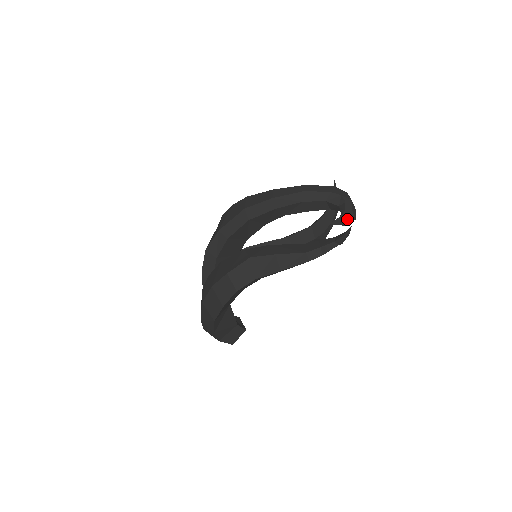
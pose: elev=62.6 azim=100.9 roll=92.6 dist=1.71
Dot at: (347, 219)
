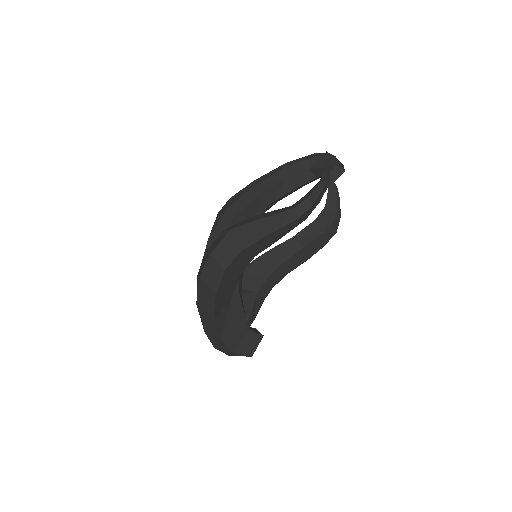
Dot at: (334, 173)
